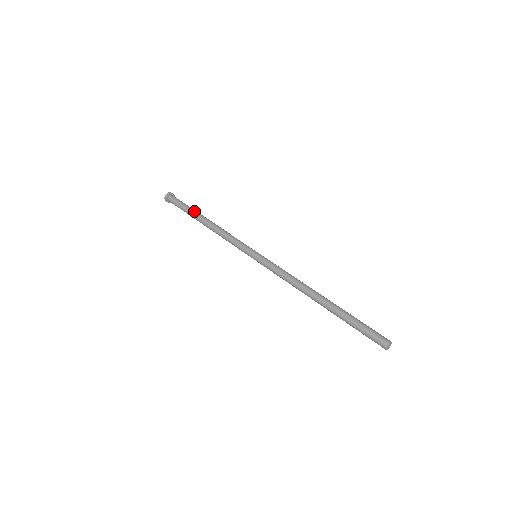
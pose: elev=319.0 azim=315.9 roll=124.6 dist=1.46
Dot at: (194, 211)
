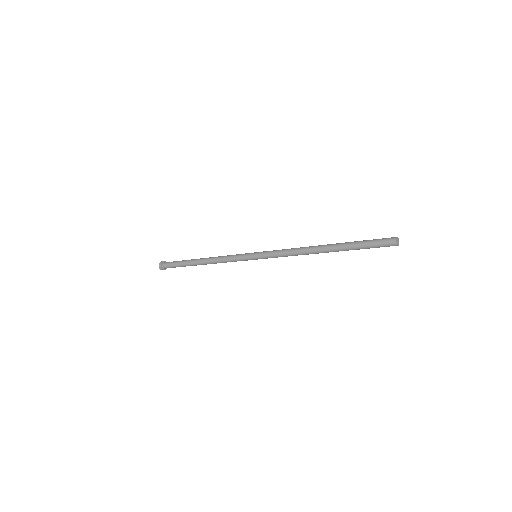
Dot at: occluded
